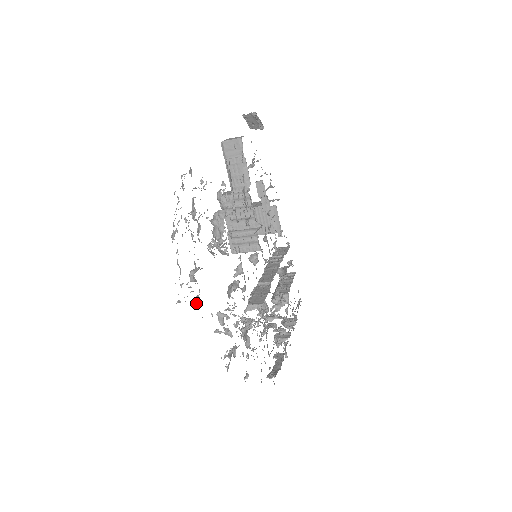
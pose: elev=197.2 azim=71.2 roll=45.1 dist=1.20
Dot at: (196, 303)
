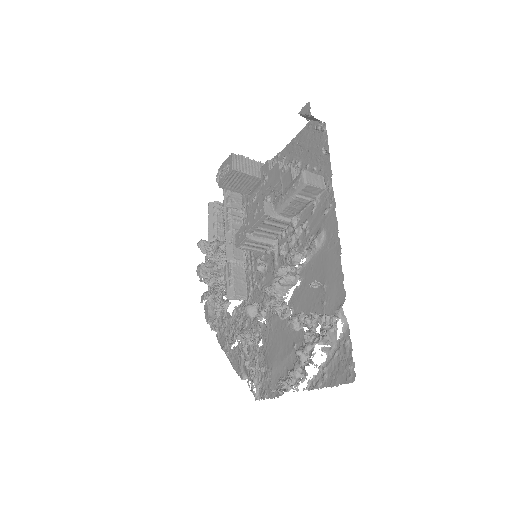
Dot at: occluded
